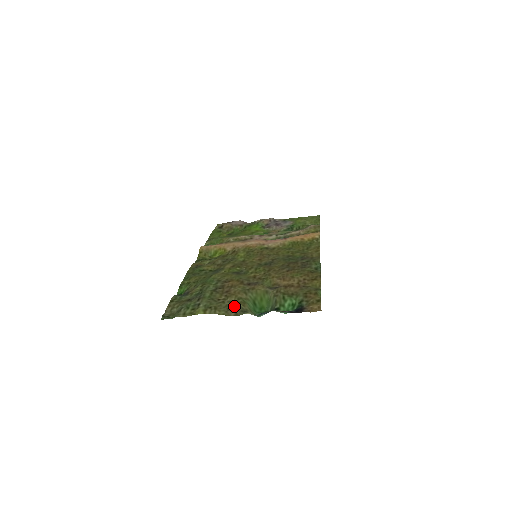
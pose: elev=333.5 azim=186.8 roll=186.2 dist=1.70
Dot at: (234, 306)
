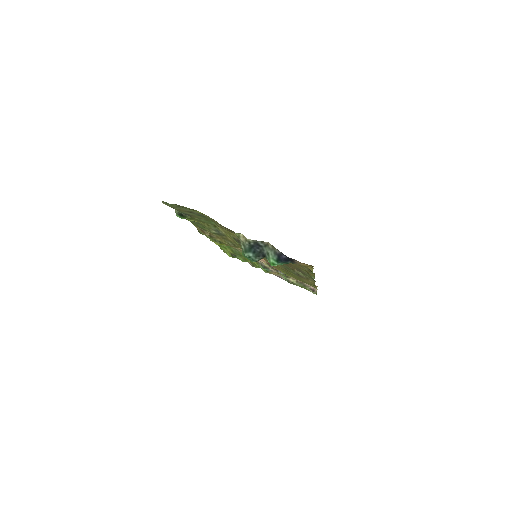
Dot at: (231, 230)
